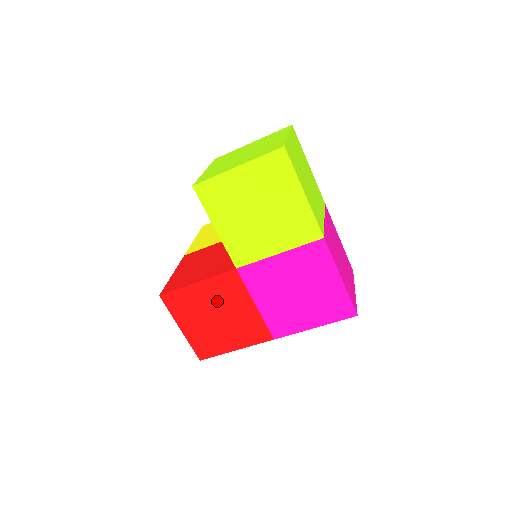
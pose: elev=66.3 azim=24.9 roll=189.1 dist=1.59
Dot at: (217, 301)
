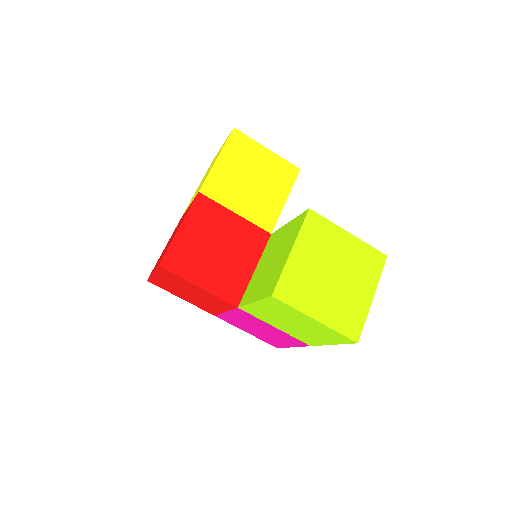
Dot at: (201, 295)
